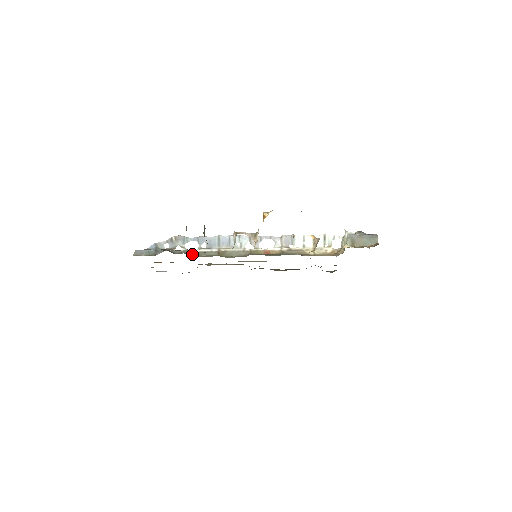
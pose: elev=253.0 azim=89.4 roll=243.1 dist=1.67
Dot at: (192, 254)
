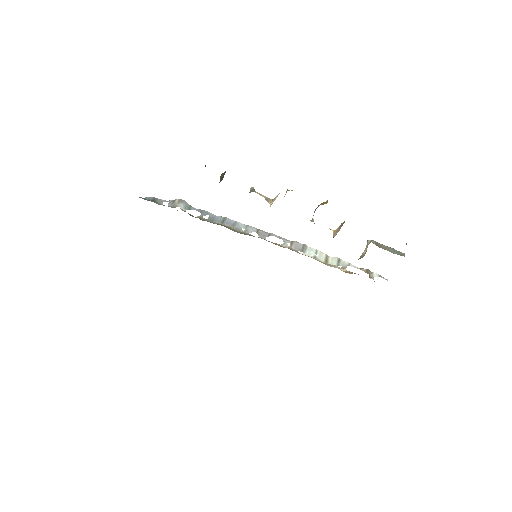
Dot at: (190, 215)
